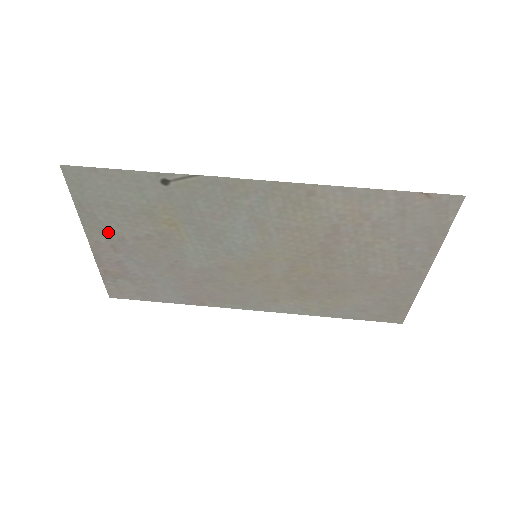
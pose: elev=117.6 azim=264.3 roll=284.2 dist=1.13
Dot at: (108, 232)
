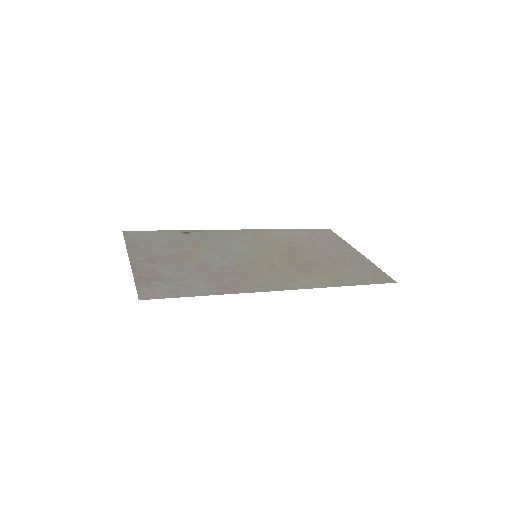
Dot at: (147, 254)
